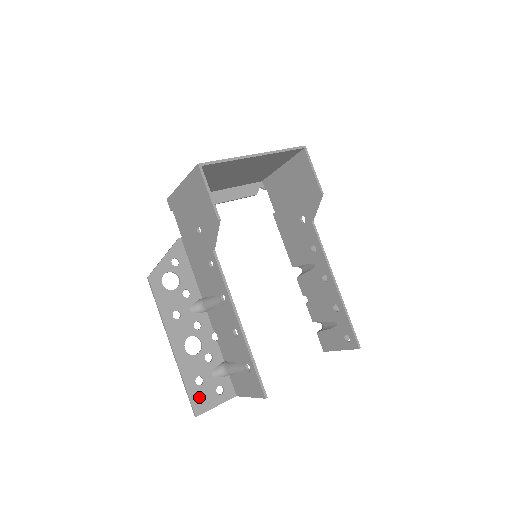
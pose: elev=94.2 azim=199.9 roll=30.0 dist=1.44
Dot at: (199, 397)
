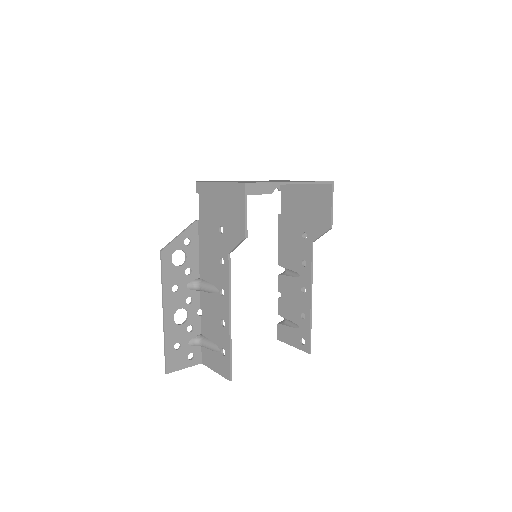
Dot at: (173, 359)
